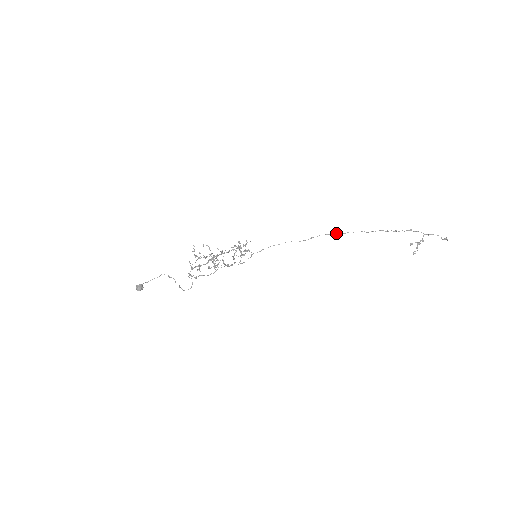
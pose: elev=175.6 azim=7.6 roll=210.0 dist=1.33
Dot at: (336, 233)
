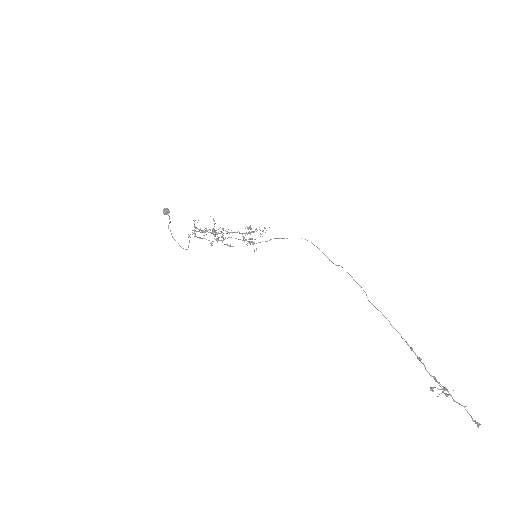
Dot at: (363, 290)
